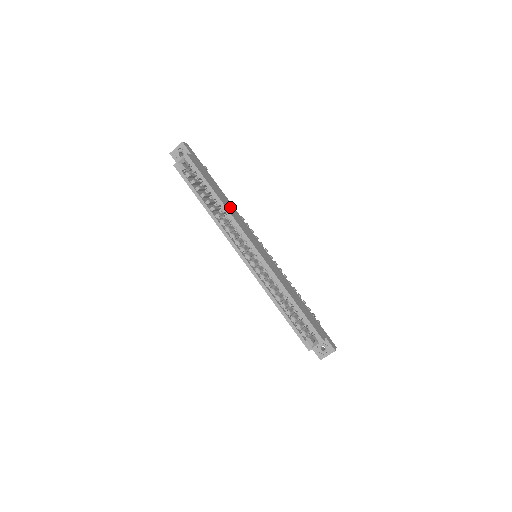
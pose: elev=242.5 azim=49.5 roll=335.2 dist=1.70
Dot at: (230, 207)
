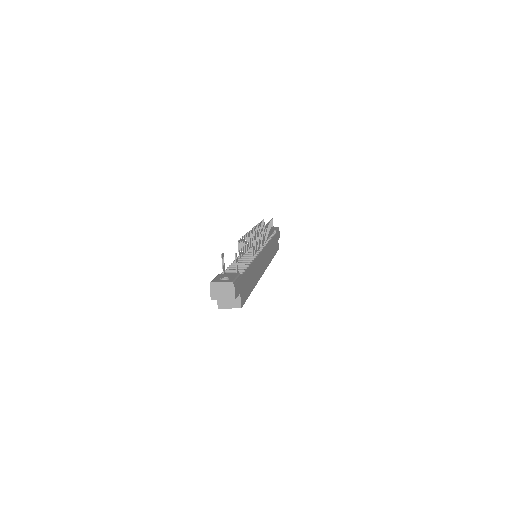
Dot at: (256, 272)
